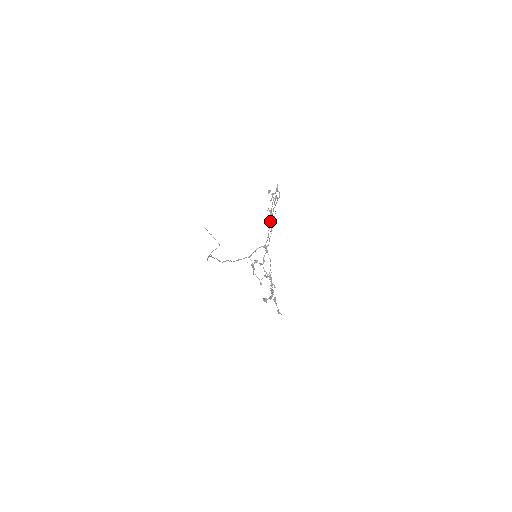
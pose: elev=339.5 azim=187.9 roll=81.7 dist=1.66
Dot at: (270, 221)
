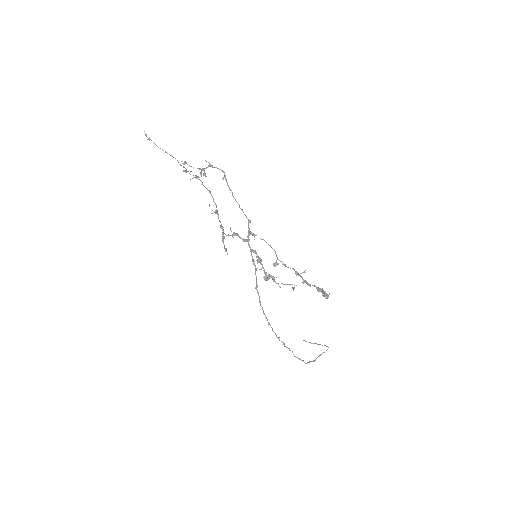
Dot at: occluded
